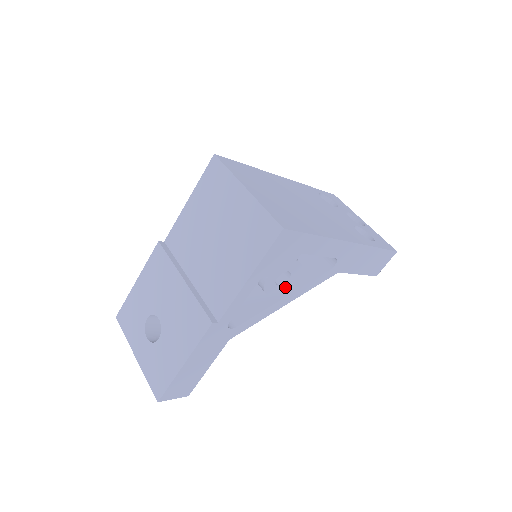
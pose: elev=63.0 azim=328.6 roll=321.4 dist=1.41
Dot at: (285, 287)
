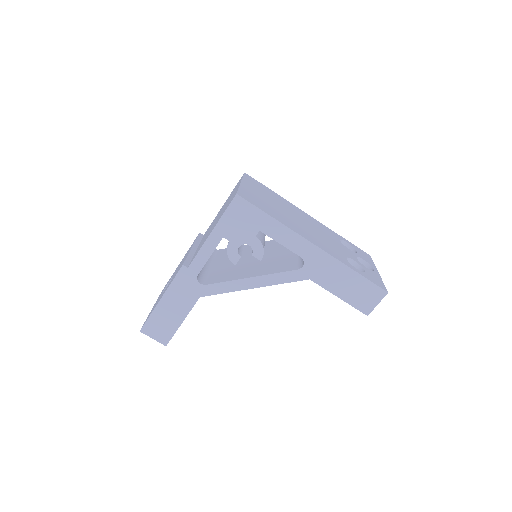
Dot at: (257, 273)
